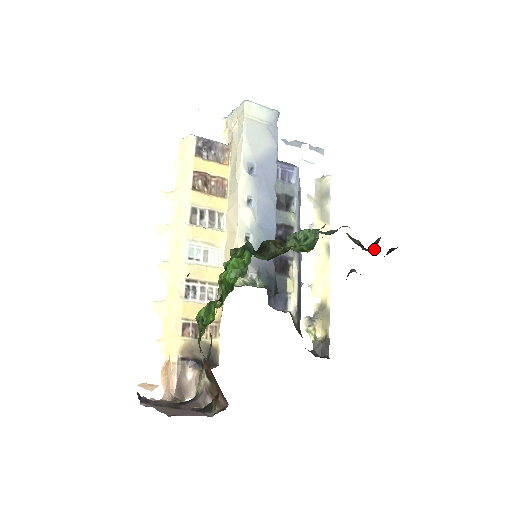
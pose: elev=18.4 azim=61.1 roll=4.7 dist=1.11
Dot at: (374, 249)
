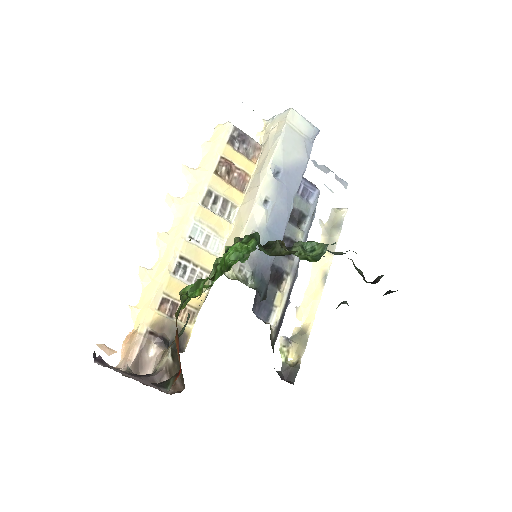
Dot at: occluded
